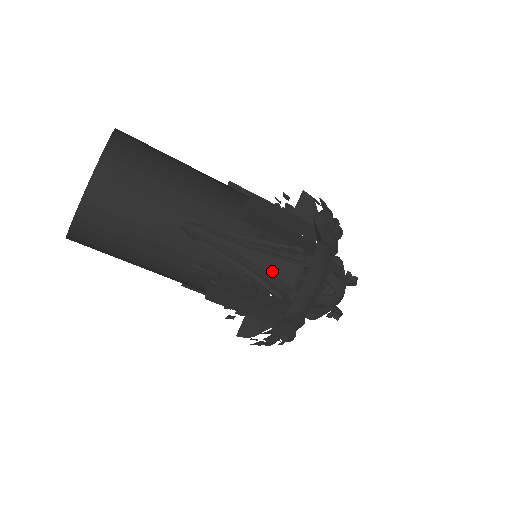
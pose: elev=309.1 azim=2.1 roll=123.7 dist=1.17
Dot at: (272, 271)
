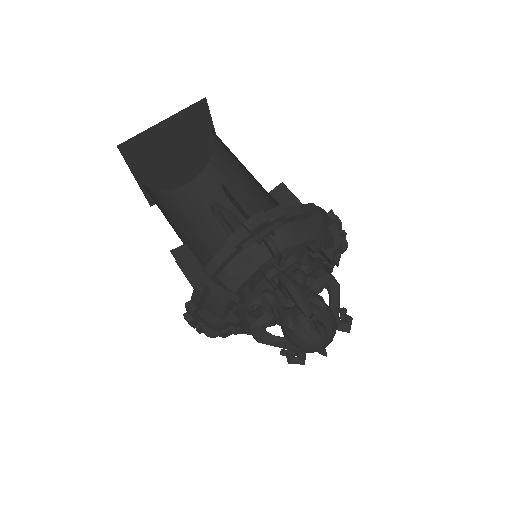
Dot at: occluded
